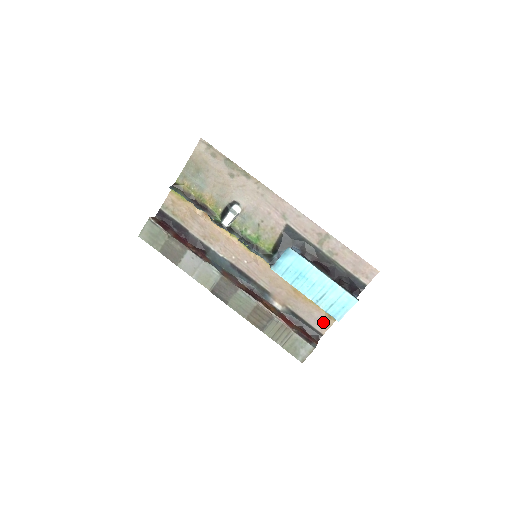
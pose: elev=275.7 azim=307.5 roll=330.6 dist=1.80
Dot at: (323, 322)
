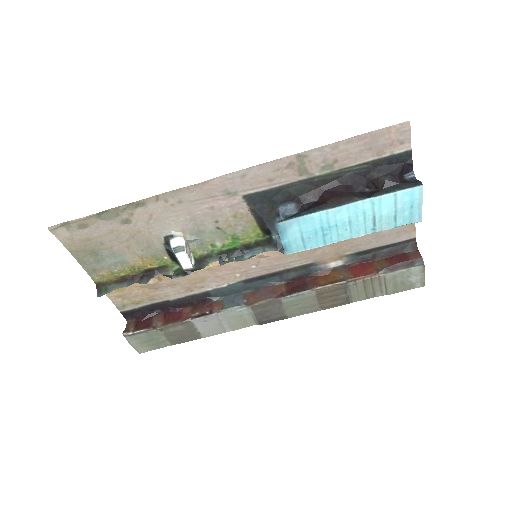
Dot at: (402, 229)
